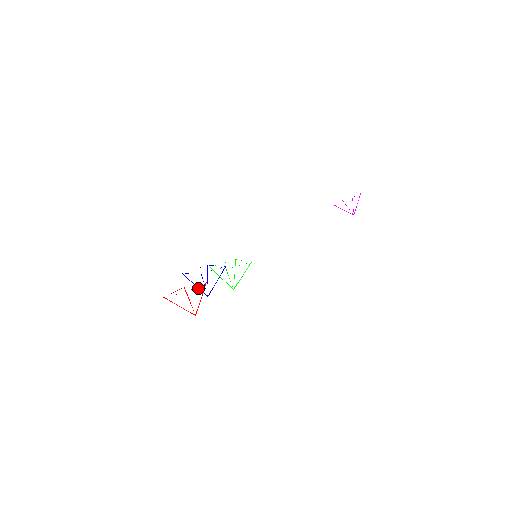
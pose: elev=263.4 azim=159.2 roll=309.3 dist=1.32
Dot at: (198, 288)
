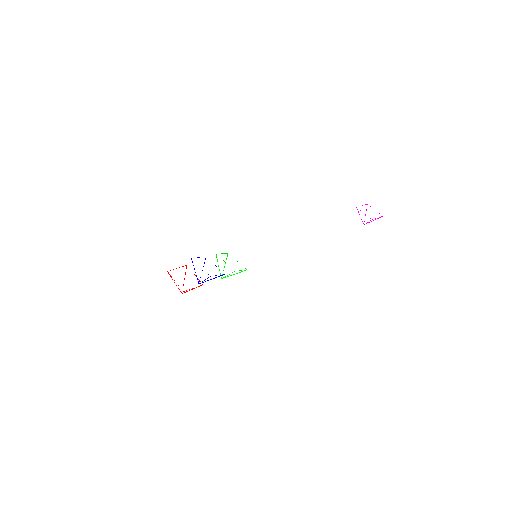
Dot at: (196, 275)
